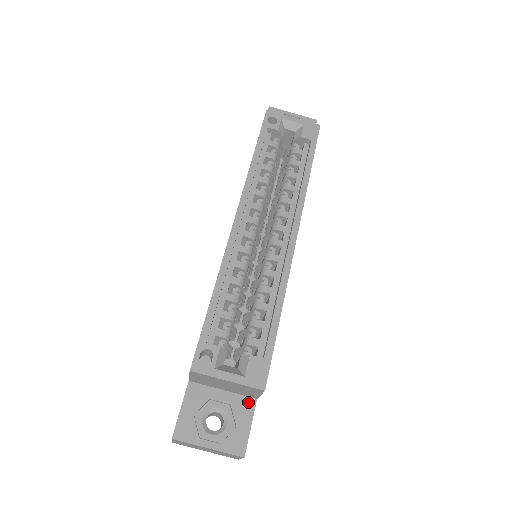
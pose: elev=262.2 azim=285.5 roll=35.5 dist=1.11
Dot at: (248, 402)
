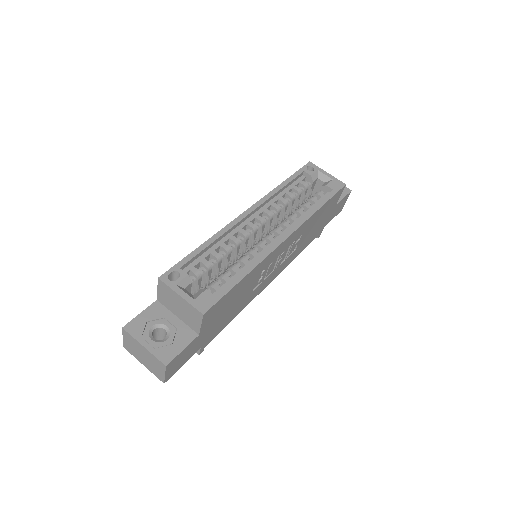
Dot at: (191, 333)
